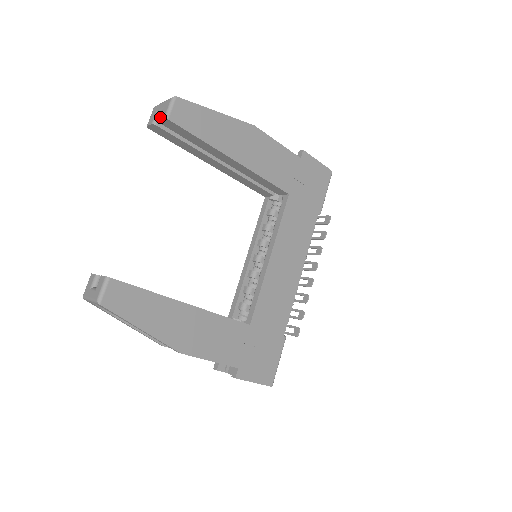
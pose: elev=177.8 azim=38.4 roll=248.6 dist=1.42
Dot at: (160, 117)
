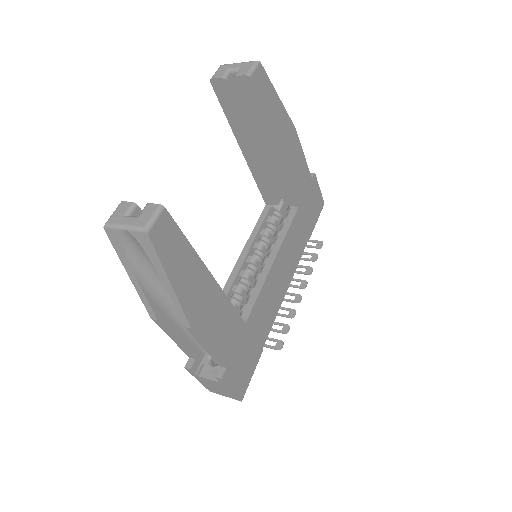
Dot at: (238, 73)
